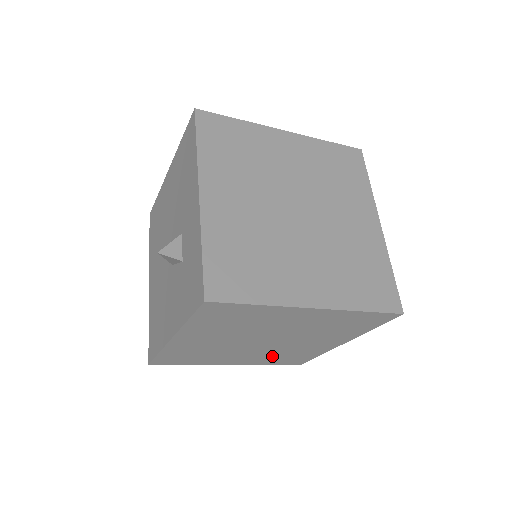
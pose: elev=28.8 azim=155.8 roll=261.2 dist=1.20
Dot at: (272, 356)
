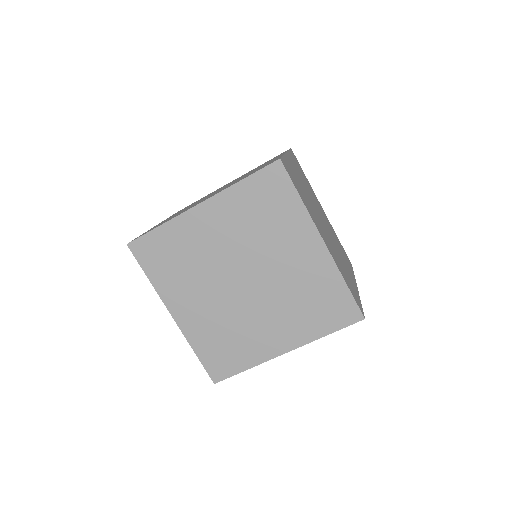
Dot at: (298, 311)
